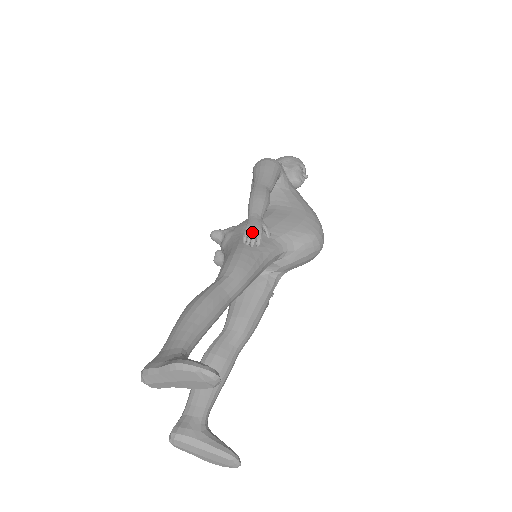
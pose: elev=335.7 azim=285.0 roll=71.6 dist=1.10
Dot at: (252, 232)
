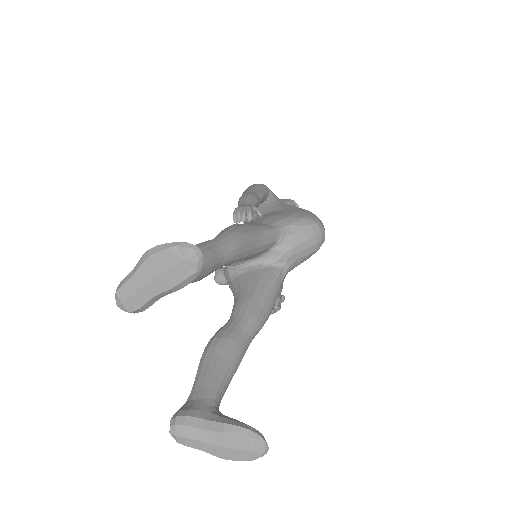
Dot at: (241, 211)
